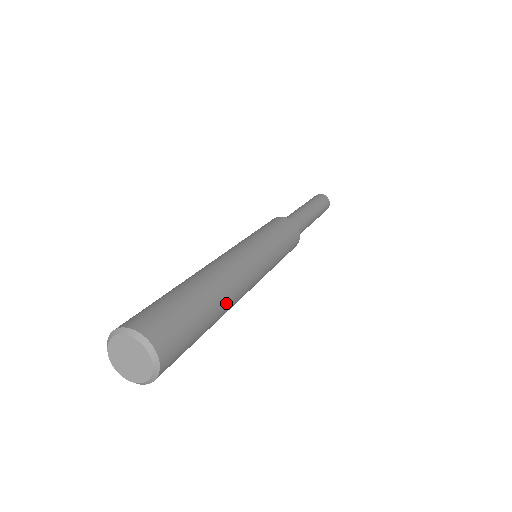
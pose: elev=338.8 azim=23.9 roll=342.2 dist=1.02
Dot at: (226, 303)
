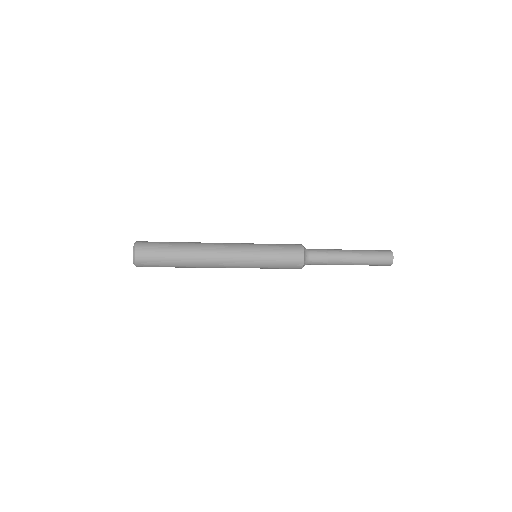
Dot at: (192, 254)
